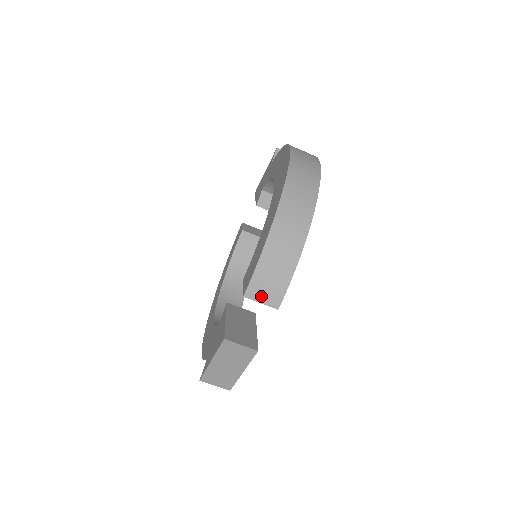
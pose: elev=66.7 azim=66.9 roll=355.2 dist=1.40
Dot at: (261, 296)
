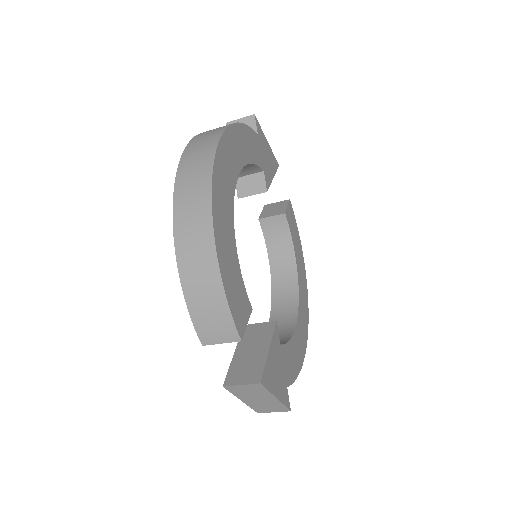
Dot at: (216, 337)
